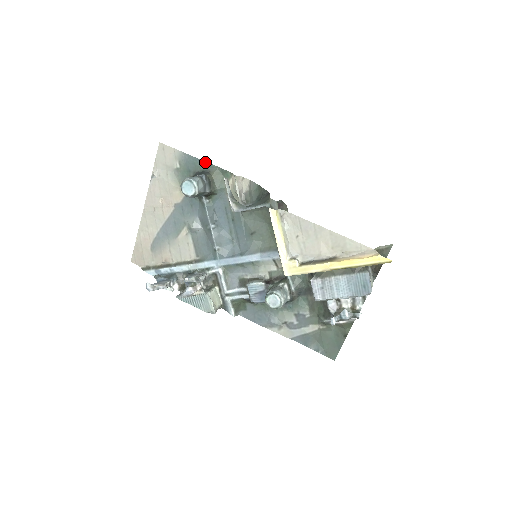
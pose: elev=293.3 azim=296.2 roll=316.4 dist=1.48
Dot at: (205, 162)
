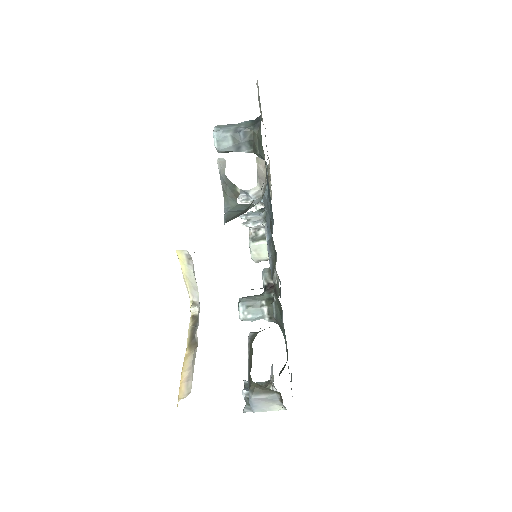
Dot at: occluded
